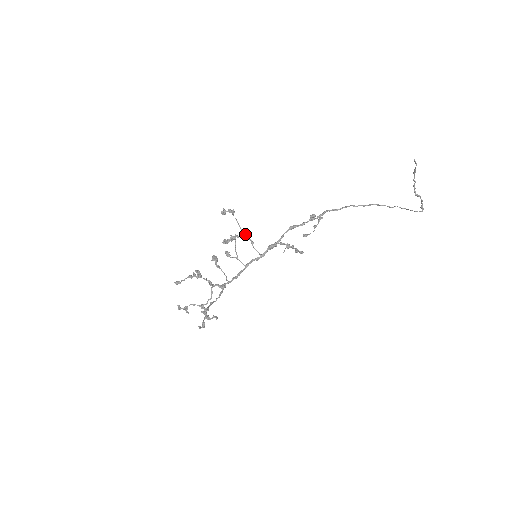
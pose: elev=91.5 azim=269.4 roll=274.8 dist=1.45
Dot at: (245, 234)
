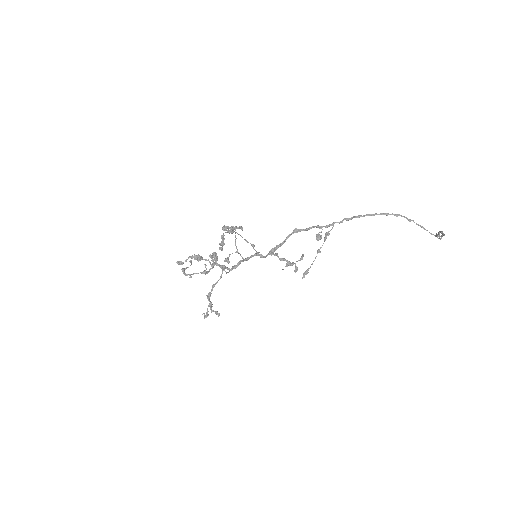
Dot at: (245, 240)
